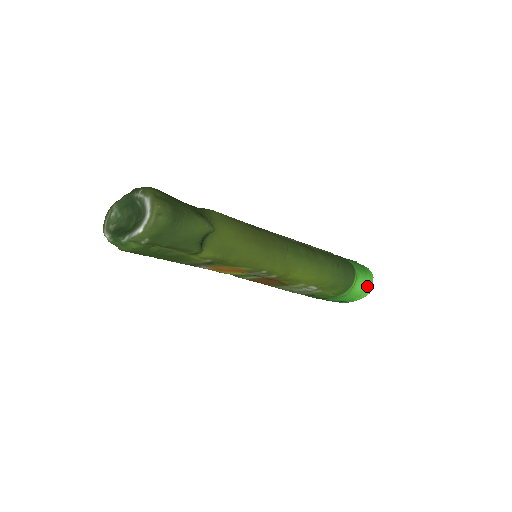
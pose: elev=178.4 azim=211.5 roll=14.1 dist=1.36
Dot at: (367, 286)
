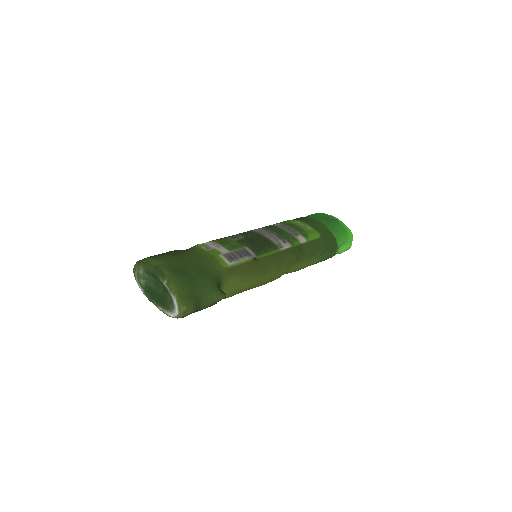
Dot at: (347, 249)
